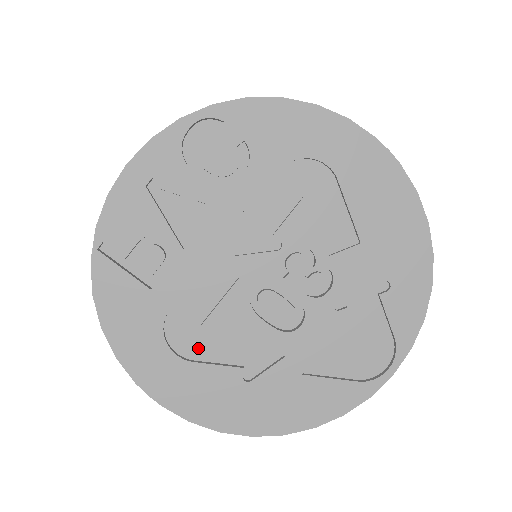
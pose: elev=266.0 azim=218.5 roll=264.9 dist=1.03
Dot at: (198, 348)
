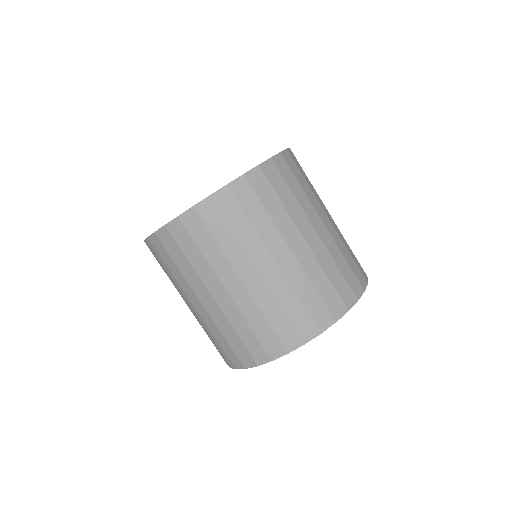
Dot at: occluded
